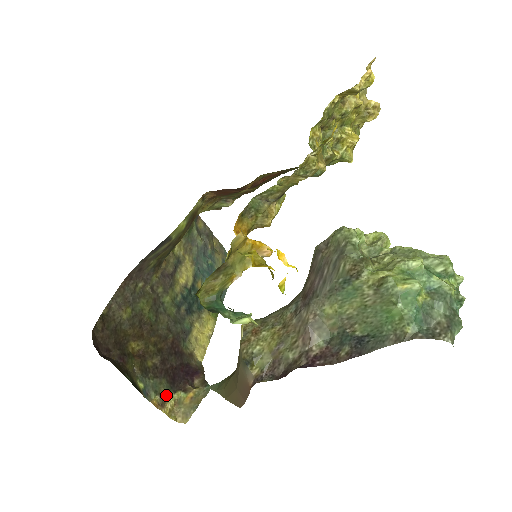
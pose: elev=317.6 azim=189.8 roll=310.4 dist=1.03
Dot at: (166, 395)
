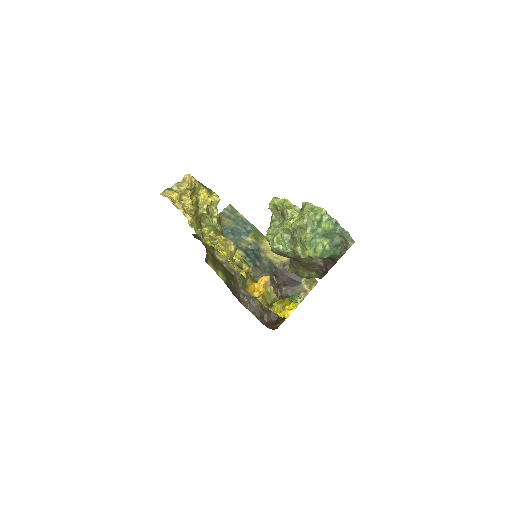
Dot at: (301, 288)
